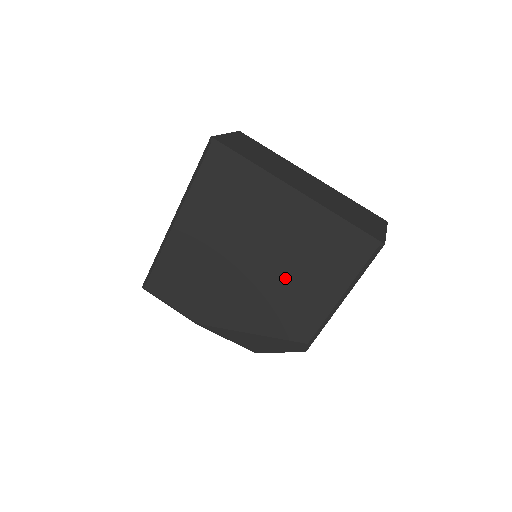
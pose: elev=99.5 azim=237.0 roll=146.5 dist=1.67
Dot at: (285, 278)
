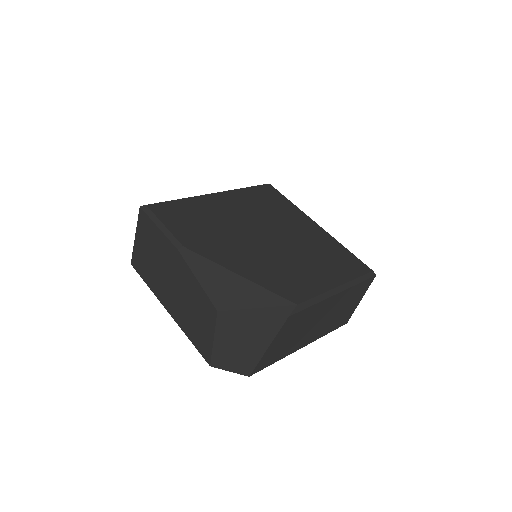
Dot at: (293, 256)
